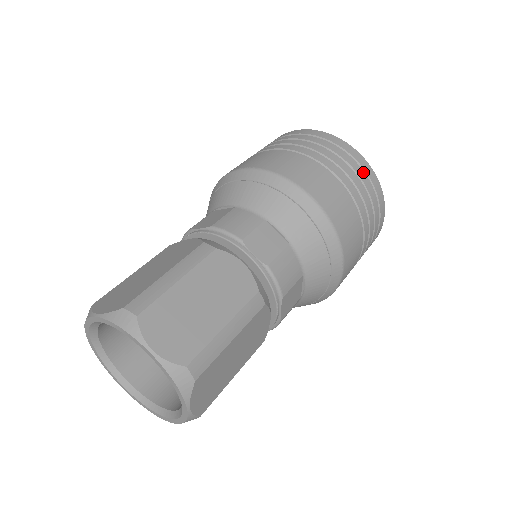
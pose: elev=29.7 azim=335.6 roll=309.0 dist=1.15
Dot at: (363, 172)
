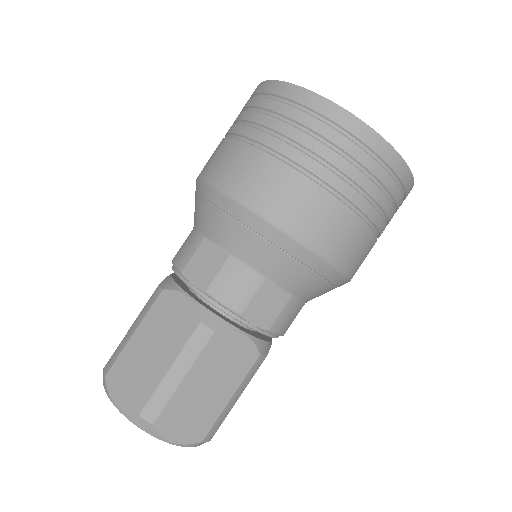
Dot at: (308, 112)
